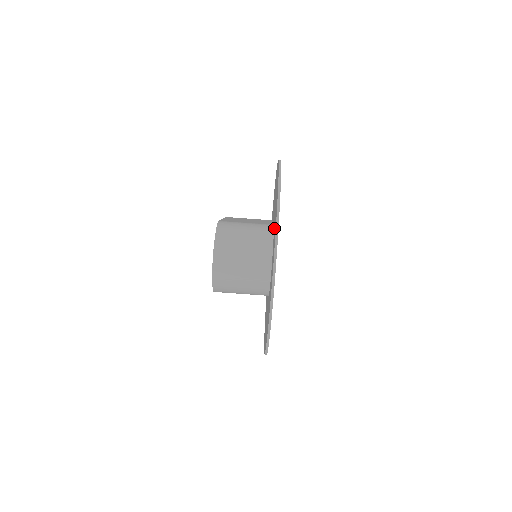
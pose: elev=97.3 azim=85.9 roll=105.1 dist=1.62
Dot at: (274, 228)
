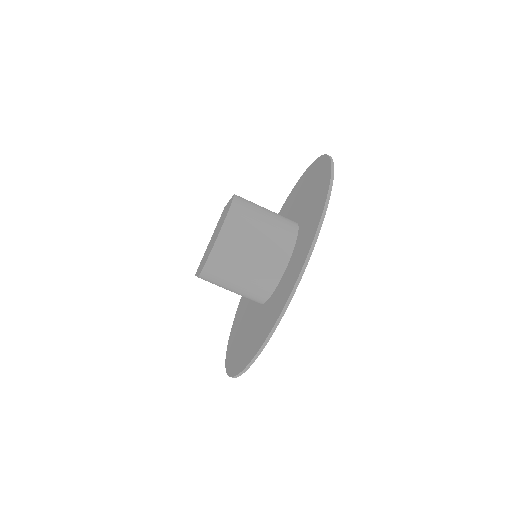
Dot at: (305, 220)
